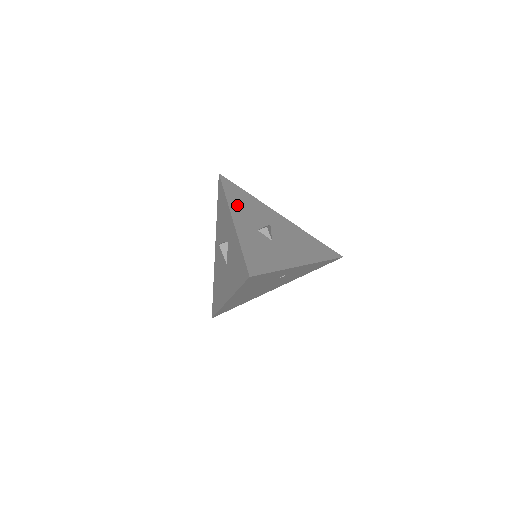
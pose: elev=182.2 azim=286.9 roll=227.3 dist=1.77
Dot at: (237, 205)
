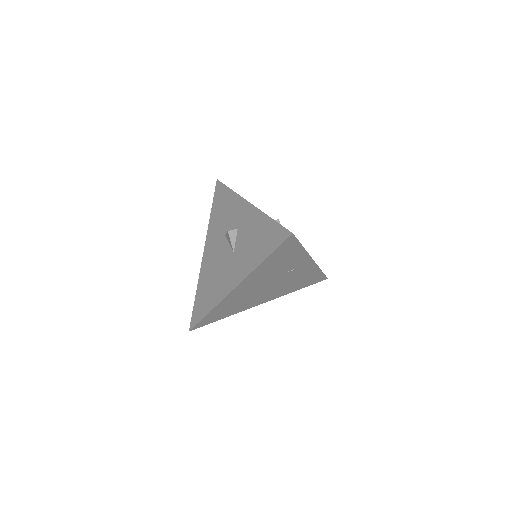
Dot at: occluded
